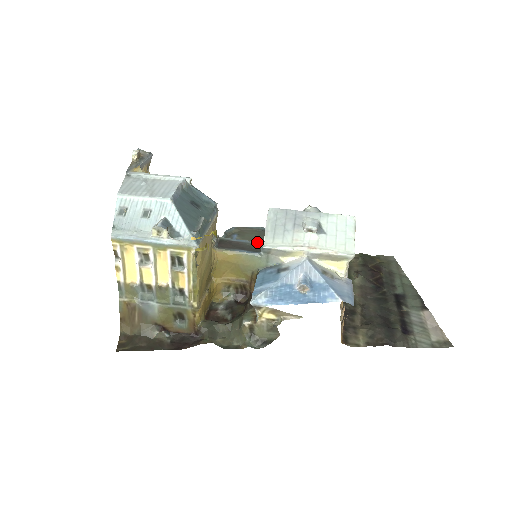
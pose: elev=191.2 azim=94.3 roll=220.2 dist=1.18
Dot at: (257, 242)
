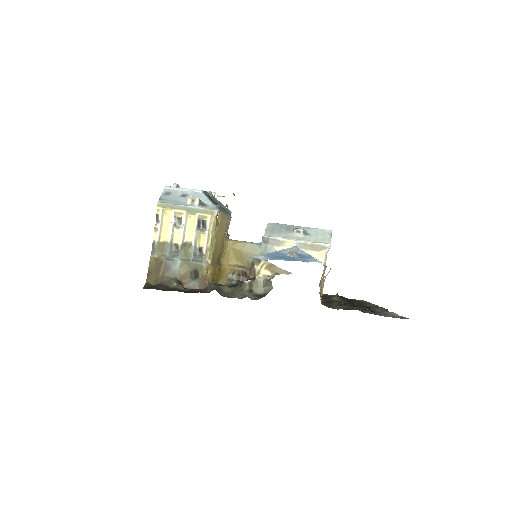
Dot at: occluded
